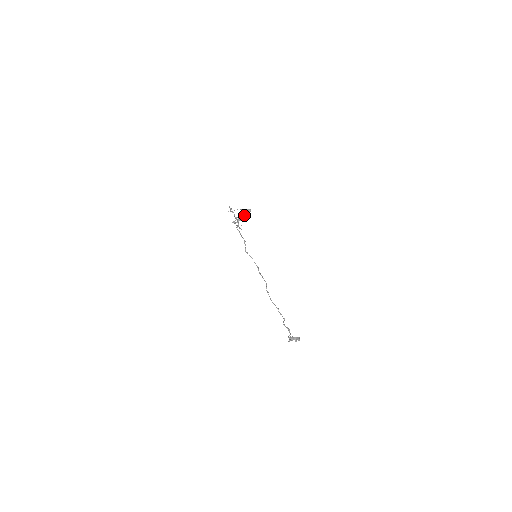
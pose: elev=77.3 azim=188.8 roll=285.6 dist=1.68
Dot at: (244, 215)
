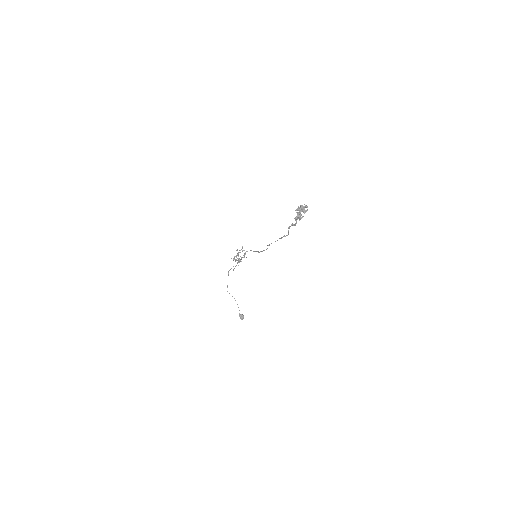
Dot at: occluded
